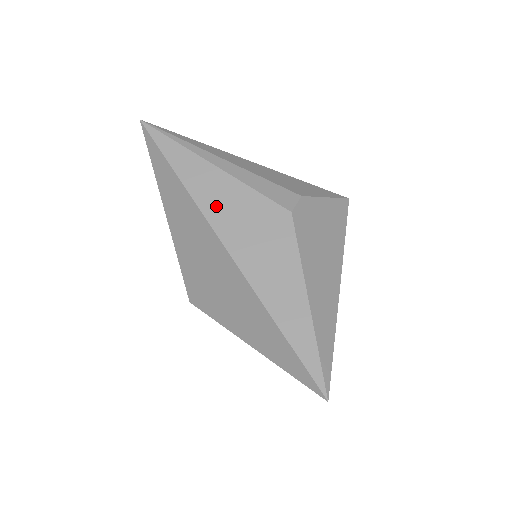
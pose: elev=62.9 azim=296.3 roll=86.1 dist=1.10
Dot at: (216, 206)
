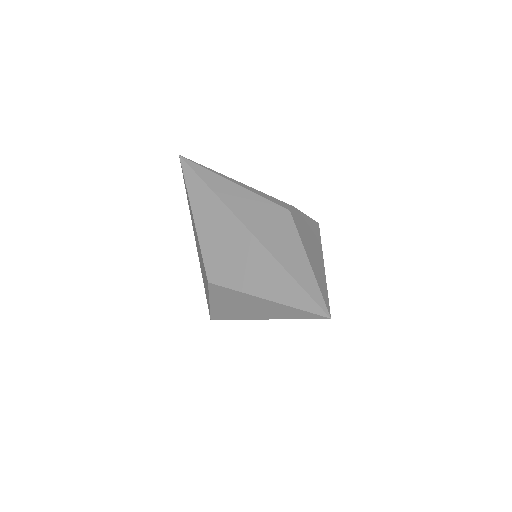
Dot at: (238, 205)
